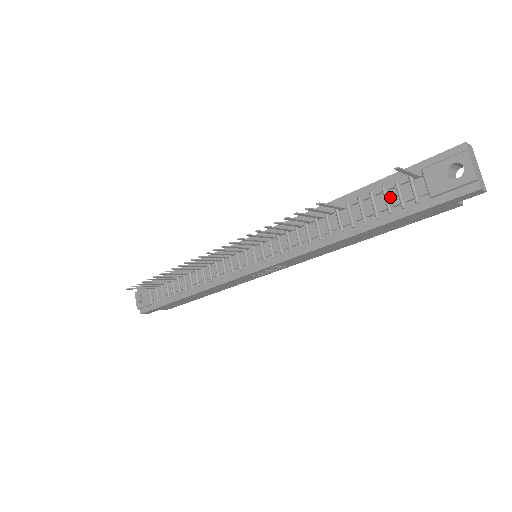
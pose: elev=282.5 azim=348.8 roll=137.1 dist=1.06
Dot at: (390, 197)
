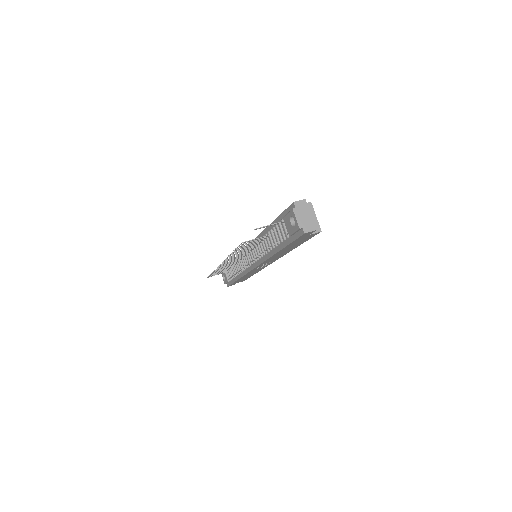
Dot at: (280, 232)
